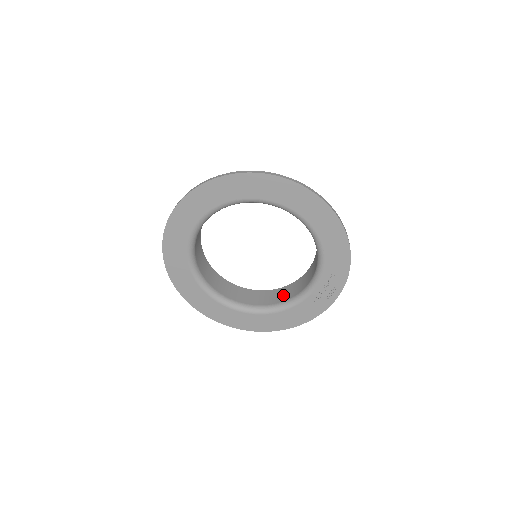
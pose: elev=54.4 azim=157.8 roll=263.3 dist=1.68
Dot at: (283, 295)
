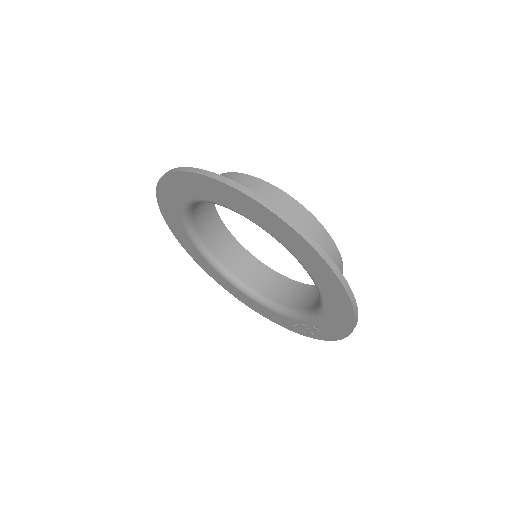
Dot at: (269, 286)
